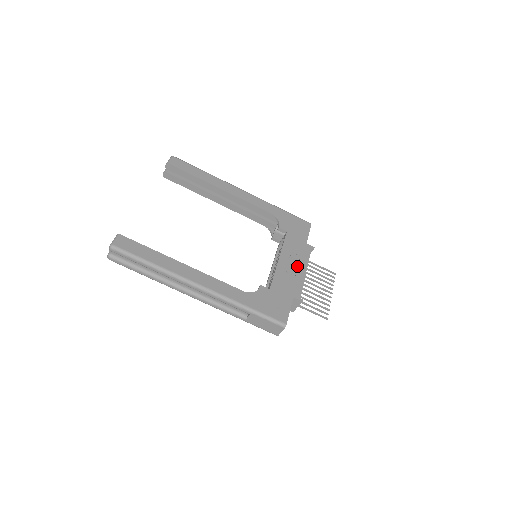
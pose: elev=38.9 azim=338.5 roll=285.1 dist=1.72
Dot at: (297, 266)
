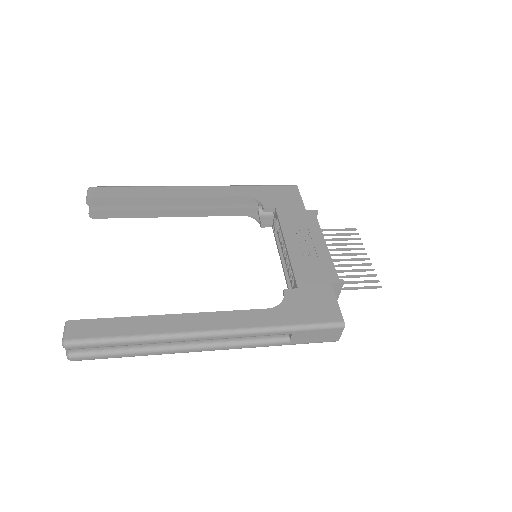
Dot at: (312, 242)
